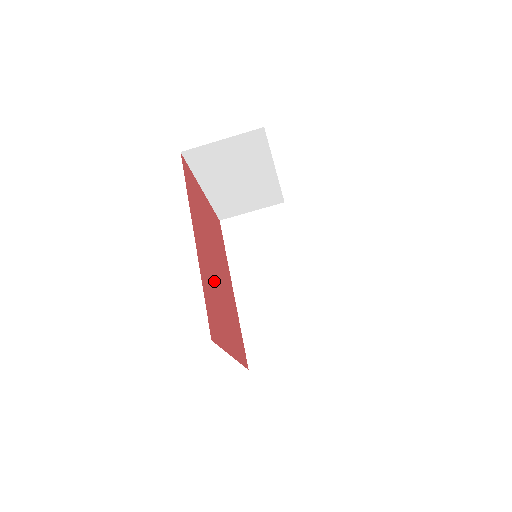
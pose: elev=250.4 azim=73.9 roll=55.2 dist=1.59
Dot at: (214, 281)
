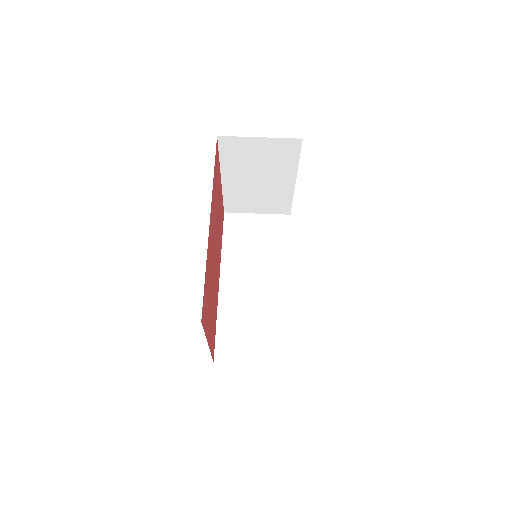
Dot at: (212, 267)
